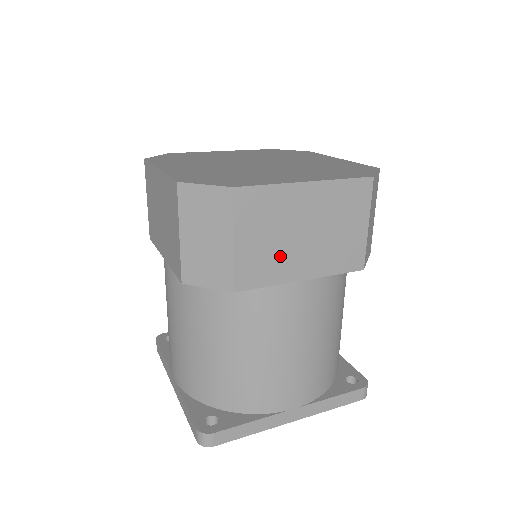
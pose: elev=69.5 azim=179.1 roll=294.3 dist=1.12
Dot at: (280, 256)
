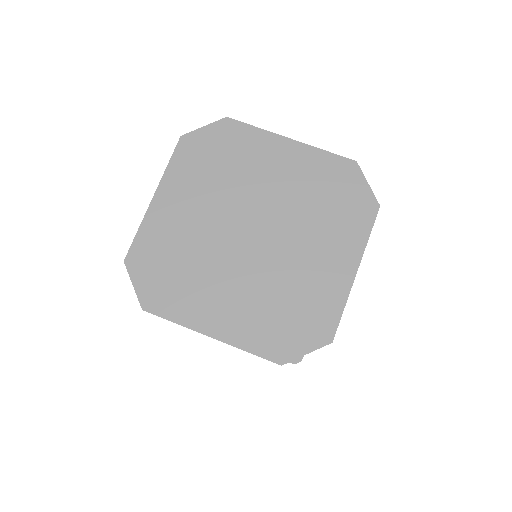
Dot at: occluded
